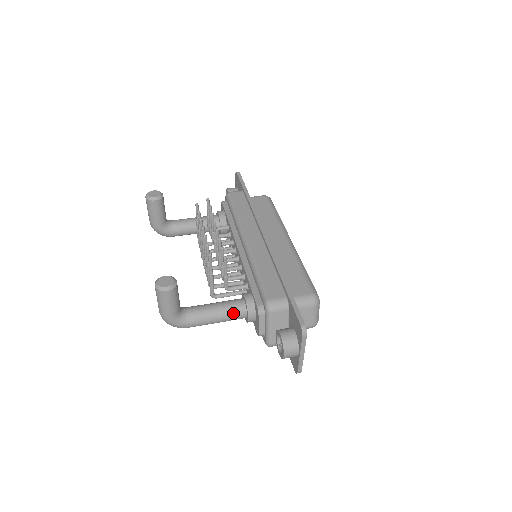
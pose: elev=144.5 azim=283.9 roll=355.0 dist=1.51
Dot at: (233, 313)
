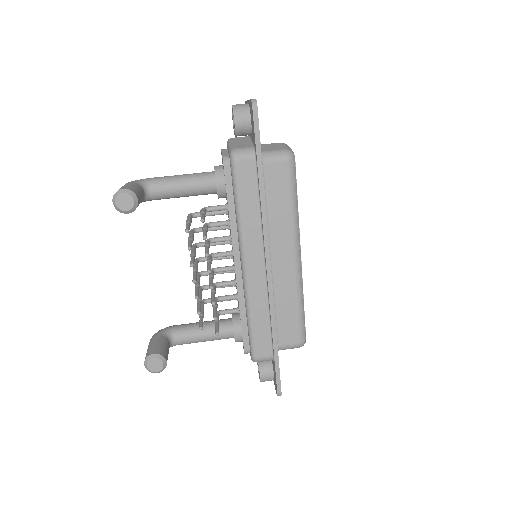
Dot at: occluded
